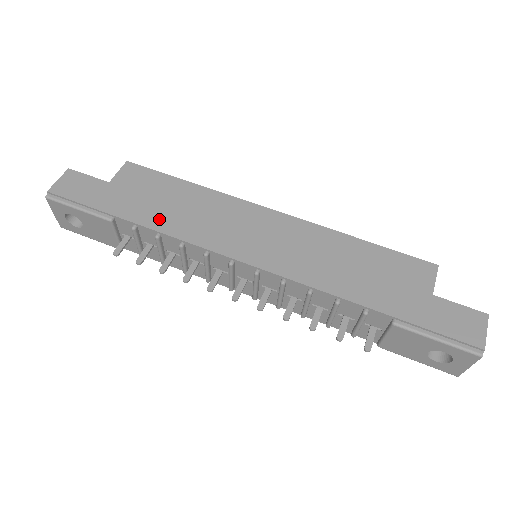
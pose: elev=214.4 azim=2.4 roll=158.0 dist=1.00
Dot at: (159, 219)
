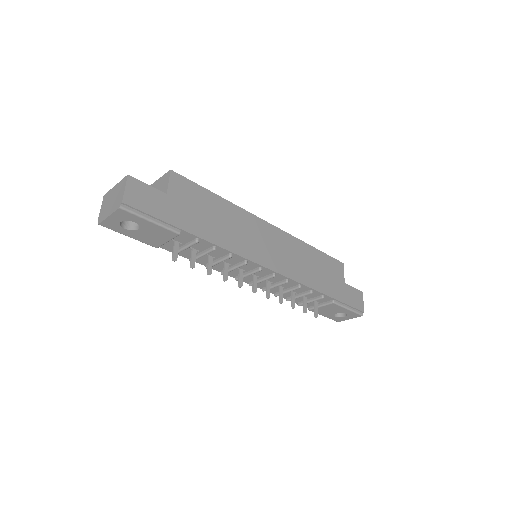
Dot at: (214, 233)
